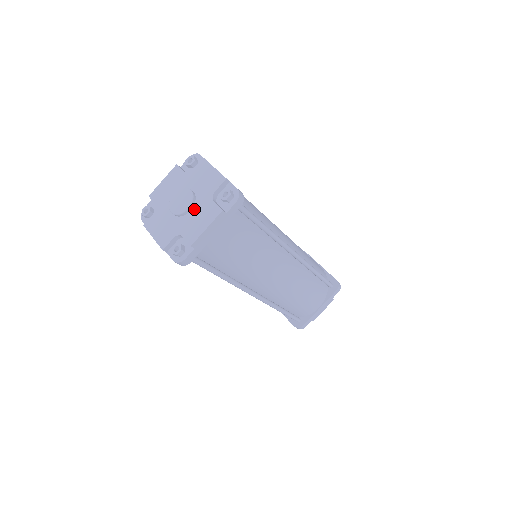
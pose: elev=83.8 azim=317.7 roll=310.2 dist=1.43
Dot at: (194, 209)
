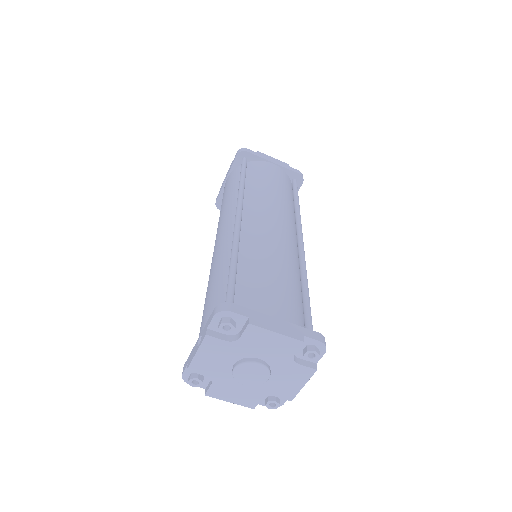
Dot at: (274, 374)
